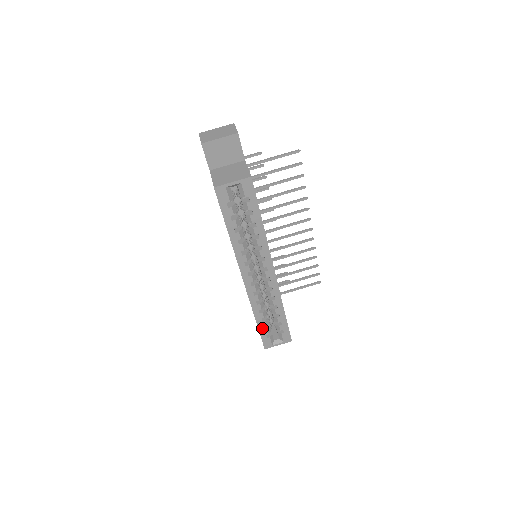
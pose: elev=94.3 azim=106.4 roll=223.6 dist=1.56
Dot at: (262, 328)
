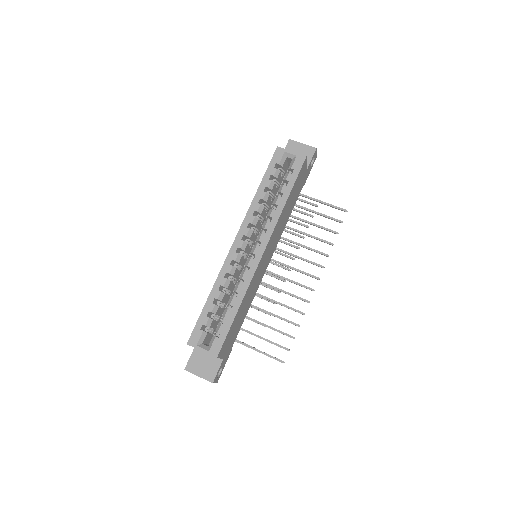
Dot at: (206, 311)
